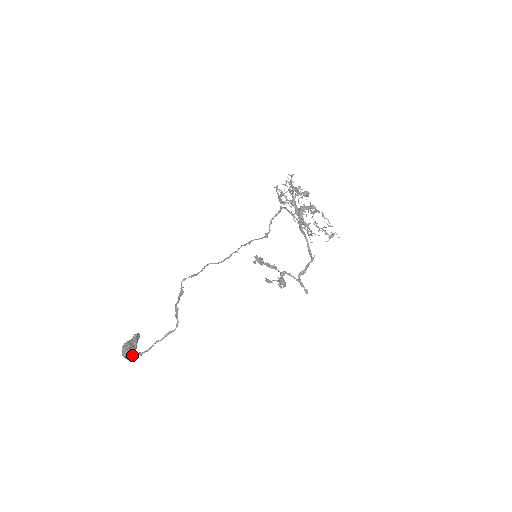
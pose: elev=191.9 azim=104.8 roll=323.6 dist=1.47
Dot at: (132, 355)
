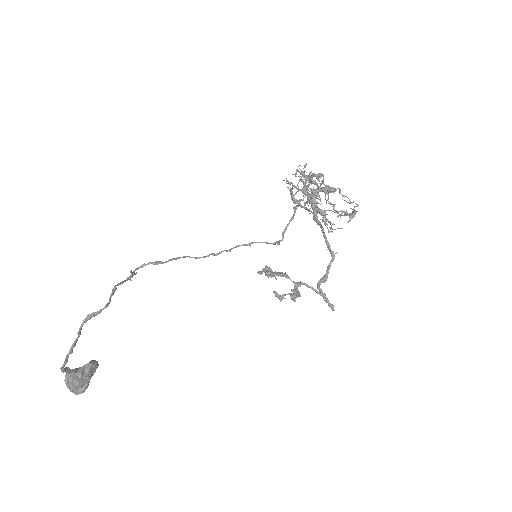
Dot at: (61, 370)
